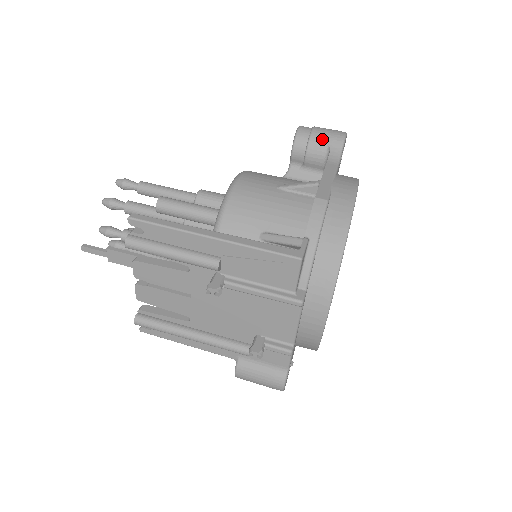
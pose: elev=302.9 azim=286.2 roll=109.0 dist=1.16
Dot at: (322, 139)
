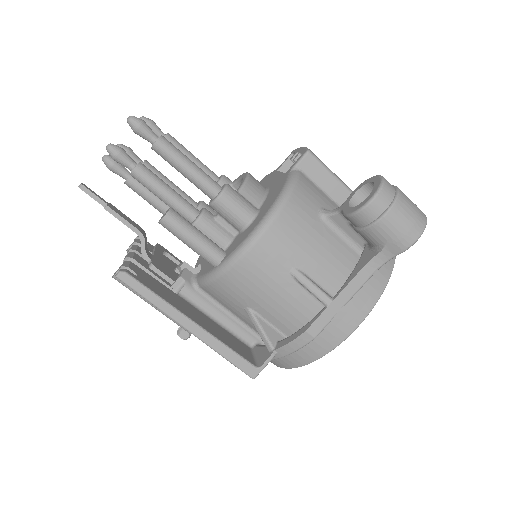
Dot at: (384, 235)
